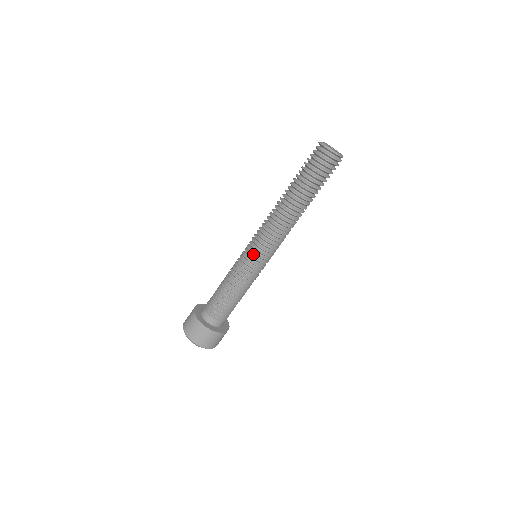
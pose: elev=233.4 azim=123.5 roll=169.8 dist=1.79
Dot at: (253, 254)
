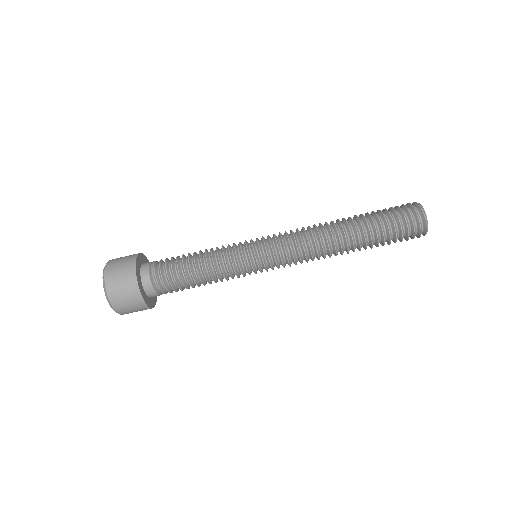
Dot at: (263, 266)
